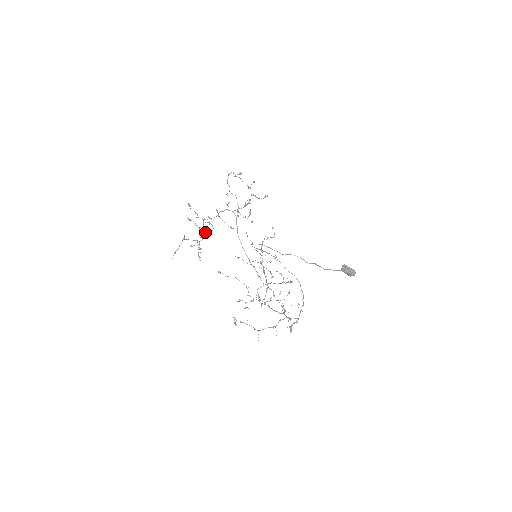
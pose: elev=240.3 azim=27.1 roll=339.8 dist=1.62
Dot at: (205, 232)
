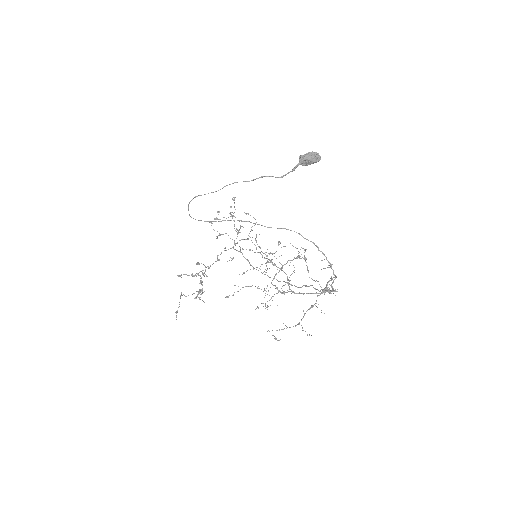
Dot at: (200, 276)
